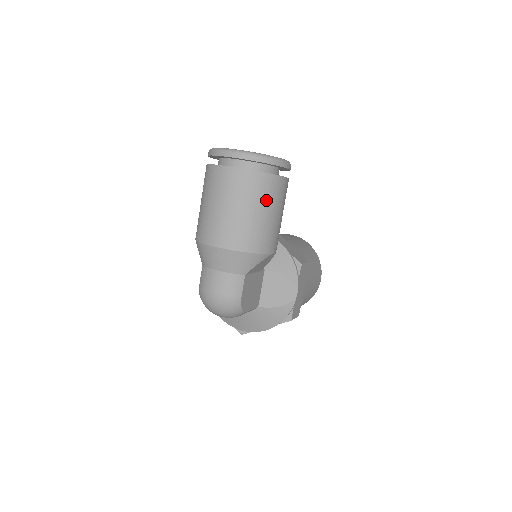
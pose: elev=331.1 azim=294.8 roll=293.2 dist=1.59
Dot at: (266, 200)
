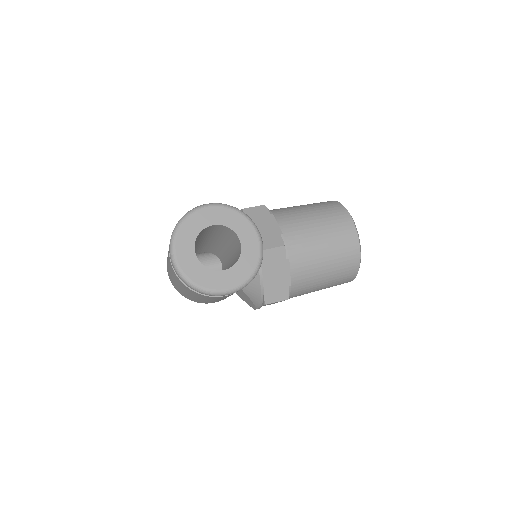
Dot at: (196, 296)
